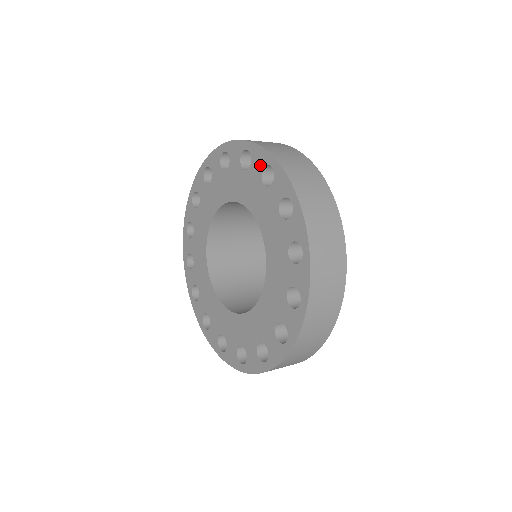
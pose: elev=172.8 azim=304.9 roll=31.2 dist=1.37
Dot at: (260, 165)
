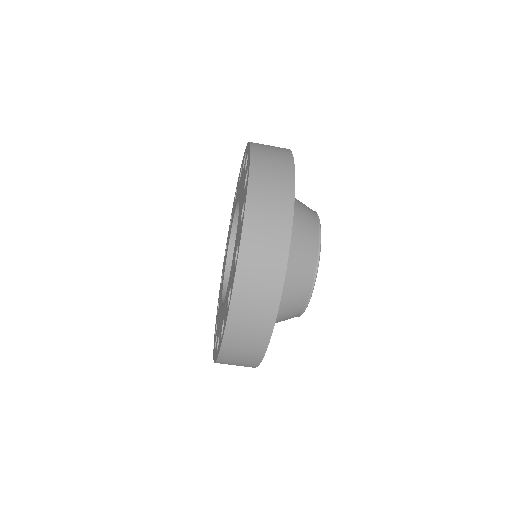
Dot at: (243, 162)
